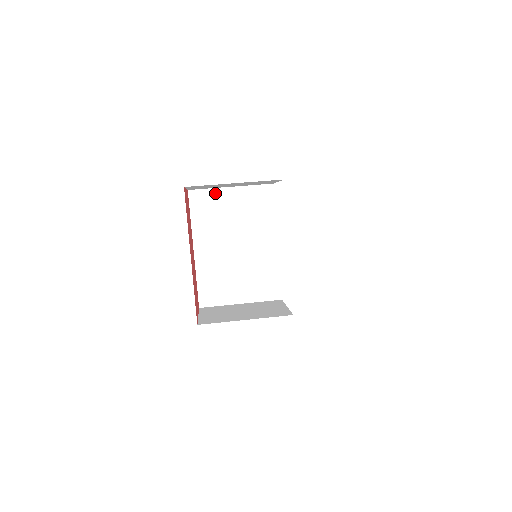
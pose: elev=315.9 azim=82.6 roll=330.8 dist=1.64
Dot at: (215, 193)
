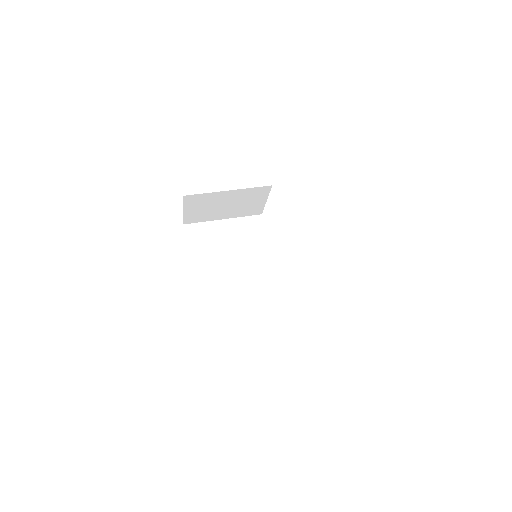
Dot at: (209, 226)
